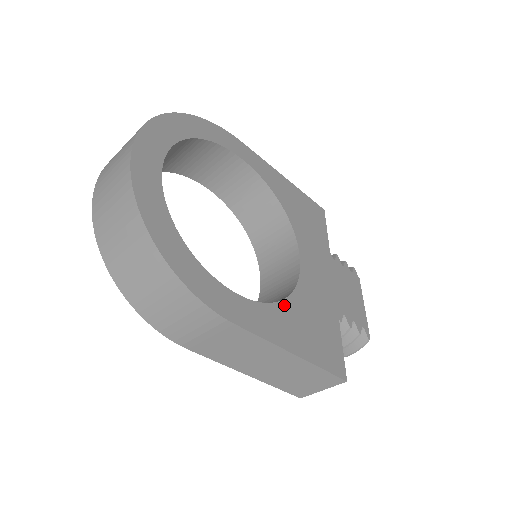
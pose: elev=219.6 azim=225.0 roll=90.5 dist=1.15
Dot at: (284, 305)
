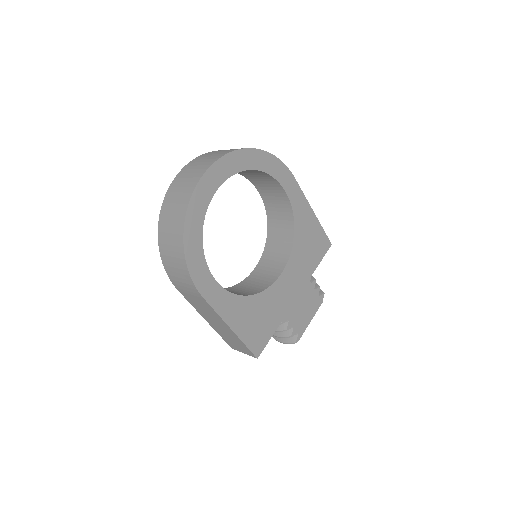
Dot at: (246, 299)
